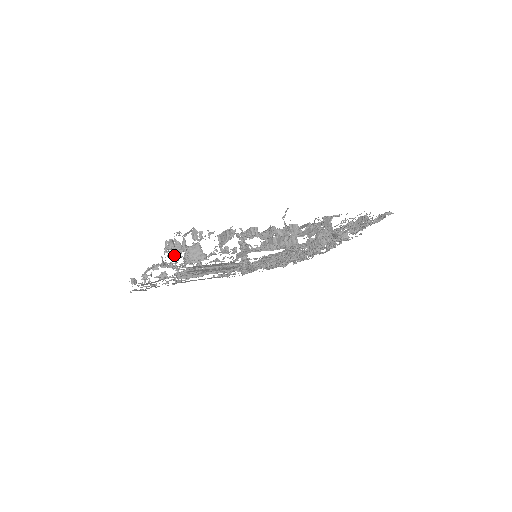
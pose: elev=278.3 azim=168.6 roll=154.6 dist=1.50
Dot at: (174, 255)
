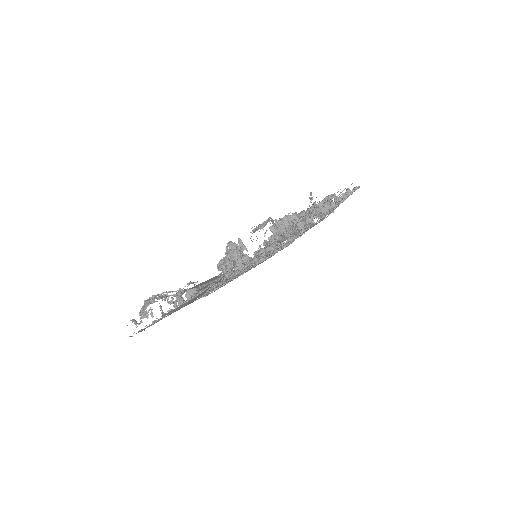
Dot at: occluded
